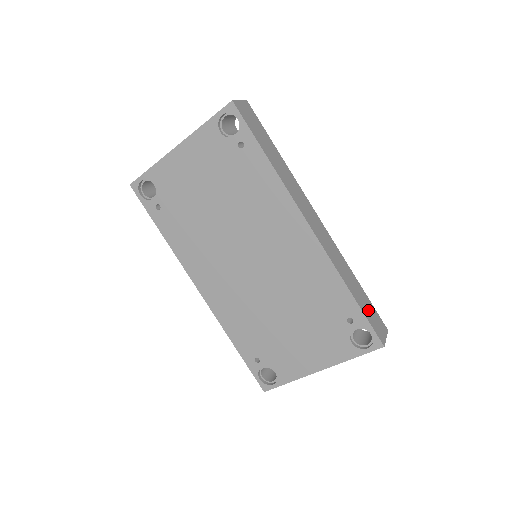
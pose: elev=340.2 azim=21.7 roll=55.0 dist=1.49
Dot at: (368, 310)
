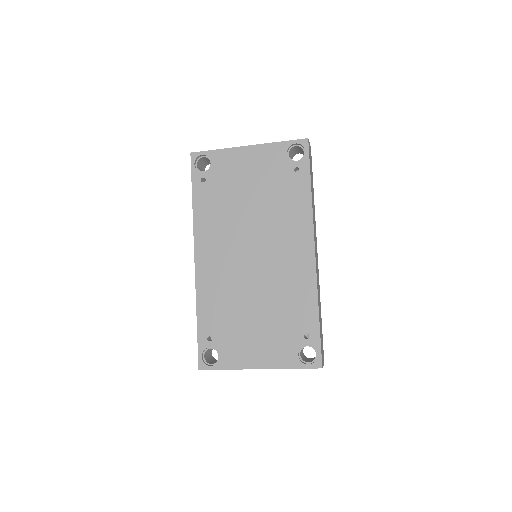
Dot at: (321, 336)
